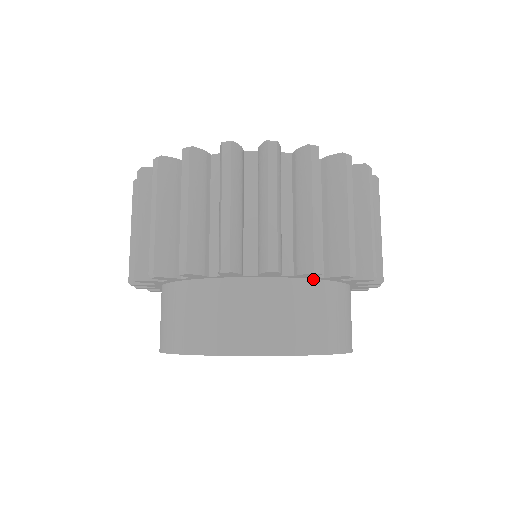
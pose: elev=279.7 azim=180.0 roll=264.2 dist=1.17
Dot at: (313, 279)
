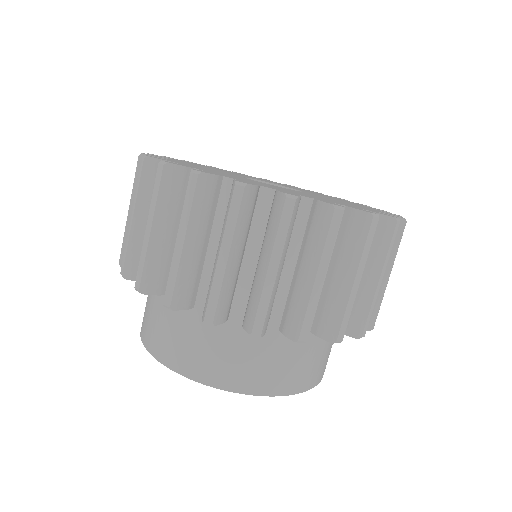
Dot at: occluded
